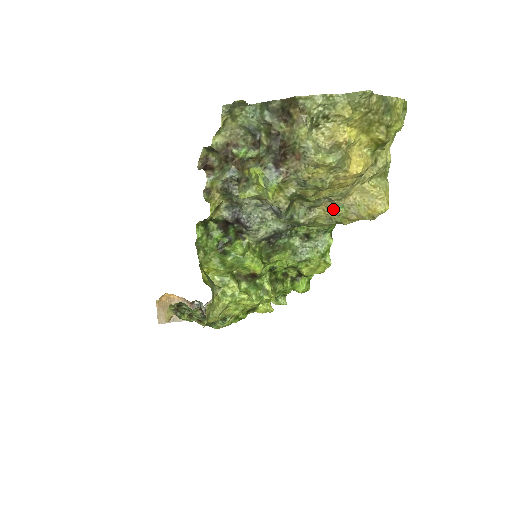
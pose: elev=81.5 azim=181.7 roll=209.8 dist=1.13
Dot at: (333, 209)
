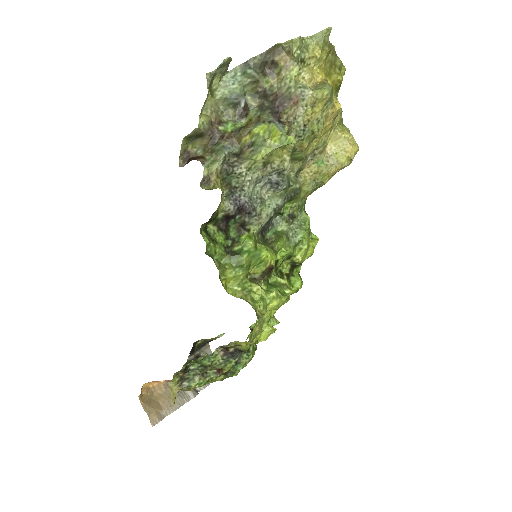
Dot at: (316, 167)
